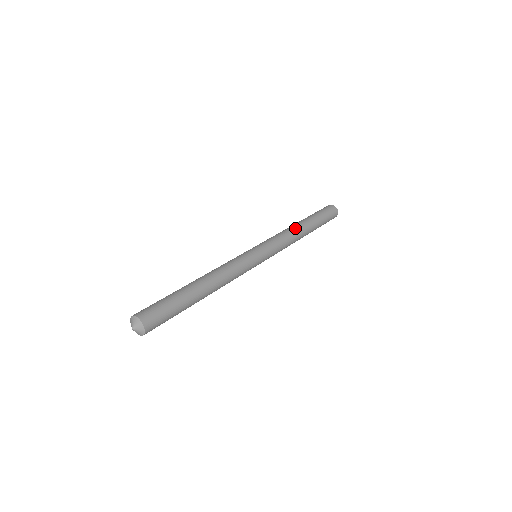
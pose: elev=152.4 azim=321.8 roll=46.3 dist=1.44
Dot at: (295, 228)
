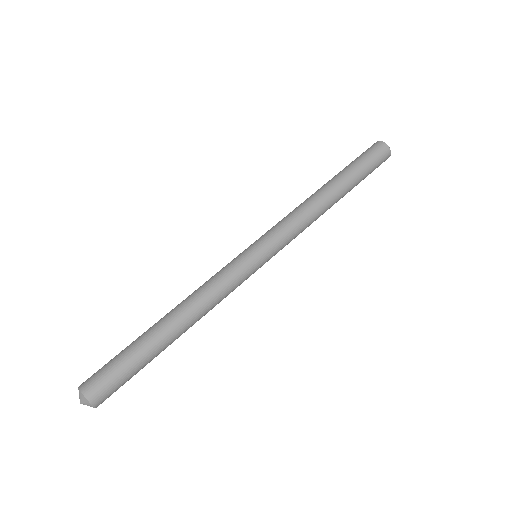
Dot at: (313, 198)
